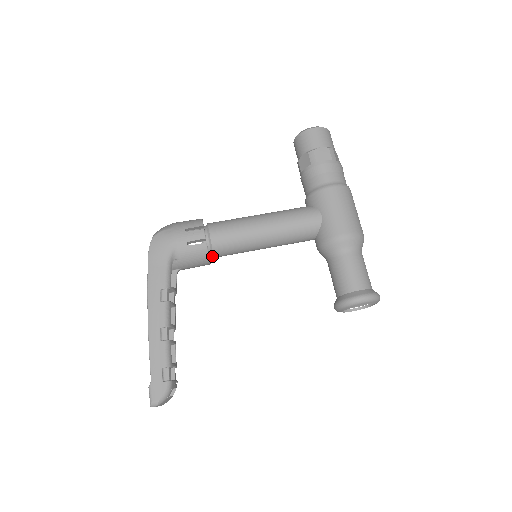
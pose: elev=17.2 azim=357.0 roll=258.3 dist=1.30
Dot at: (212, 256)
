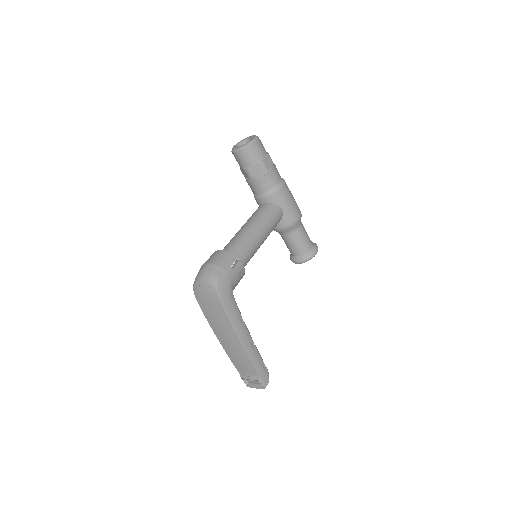
Dot at: occluded
